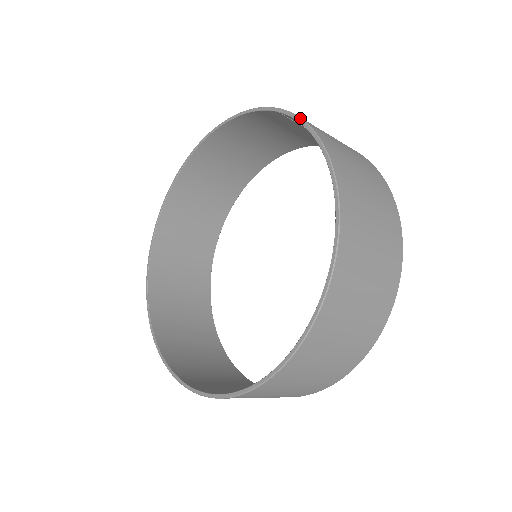
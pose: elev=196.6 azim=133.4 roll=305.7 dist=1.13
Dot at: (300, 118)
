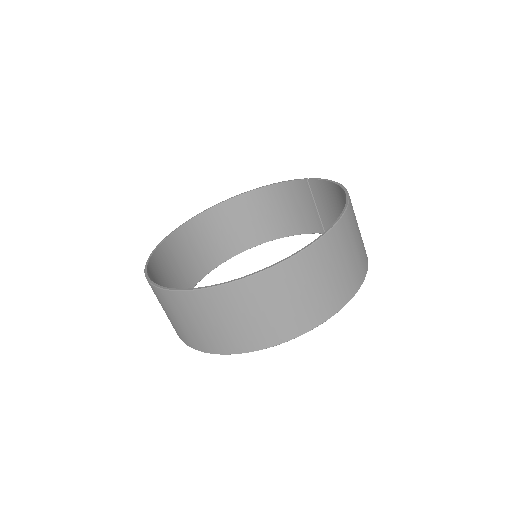
Dot at: occluded
